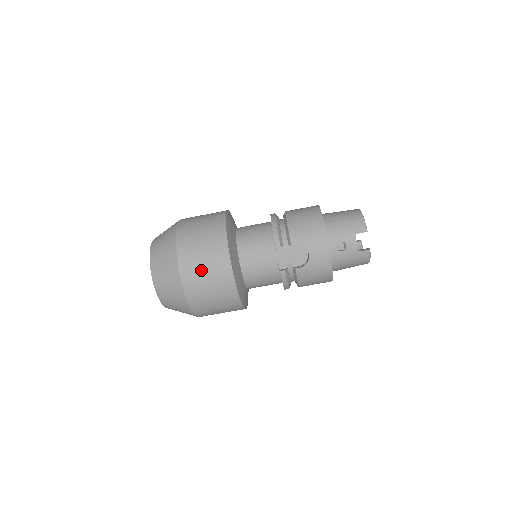
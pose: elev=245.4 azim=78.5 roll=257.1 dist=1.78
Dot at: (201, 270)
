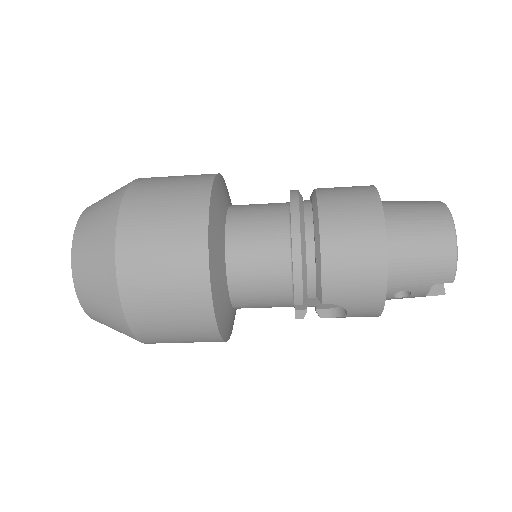
Dot at: (169, 335)
